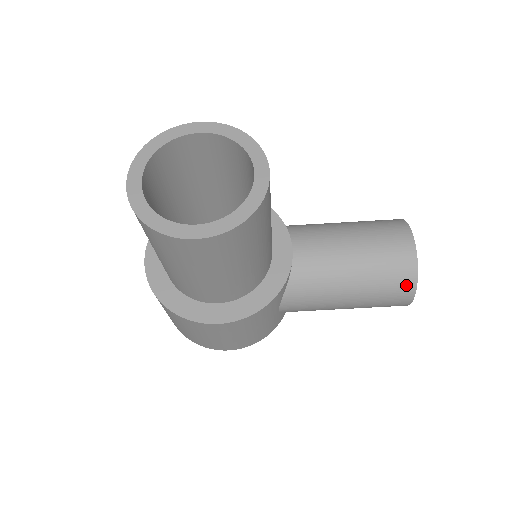
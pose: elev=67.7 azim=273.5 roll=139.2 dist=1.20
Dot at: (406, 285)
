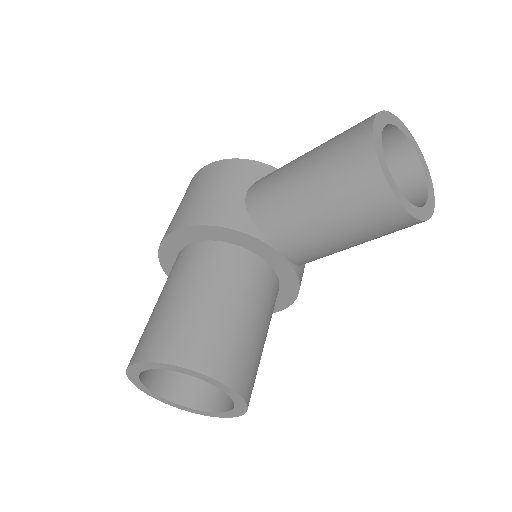
Dot at: occluded
